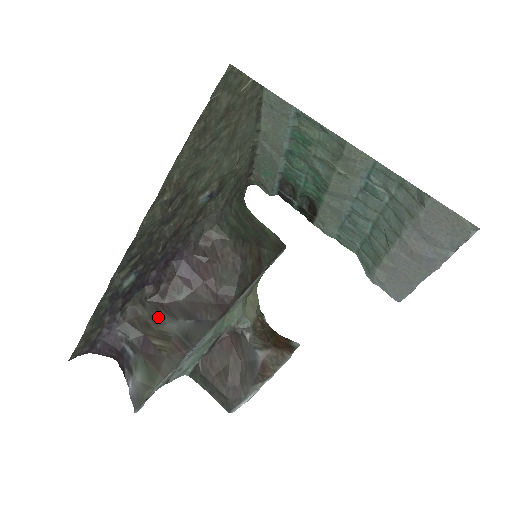
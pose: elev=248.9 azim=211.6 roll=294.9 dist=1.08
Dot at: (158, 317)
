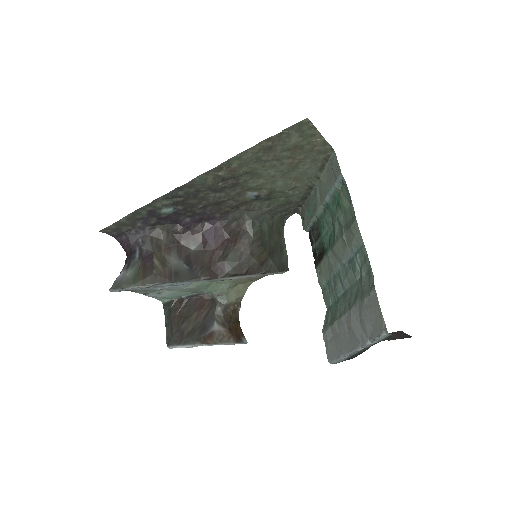
Dot at: (170, 248)
